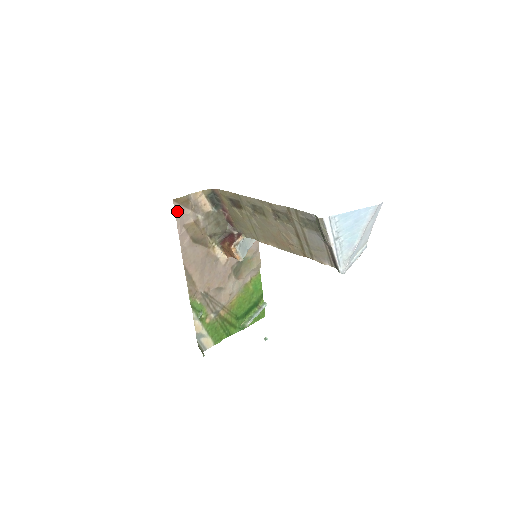
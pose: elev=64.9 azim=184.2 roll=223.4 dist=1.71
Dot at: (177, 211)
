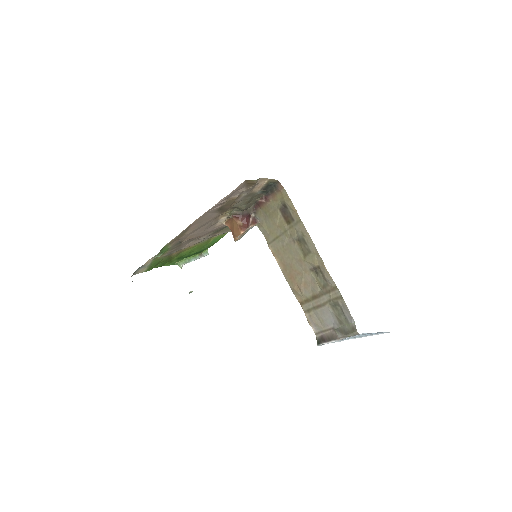
Dot at: (237, 188)
